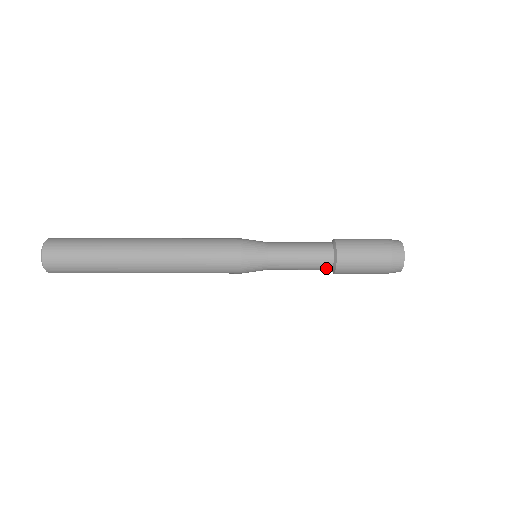
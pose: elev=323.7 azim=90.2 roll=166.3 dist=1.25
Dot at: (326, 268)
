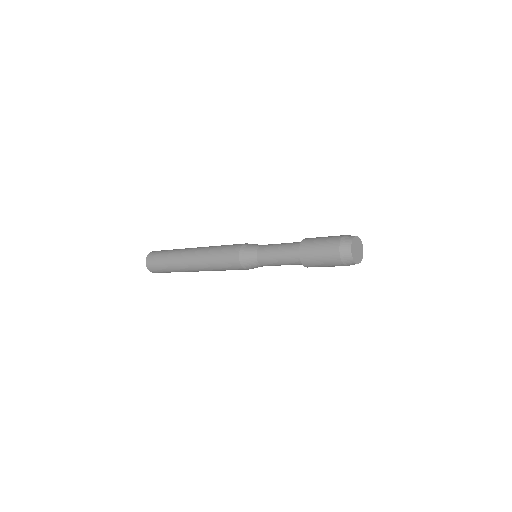
Dot at: (300, 264)
